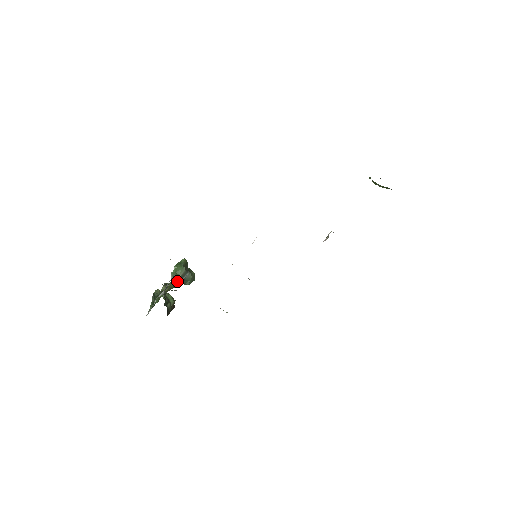
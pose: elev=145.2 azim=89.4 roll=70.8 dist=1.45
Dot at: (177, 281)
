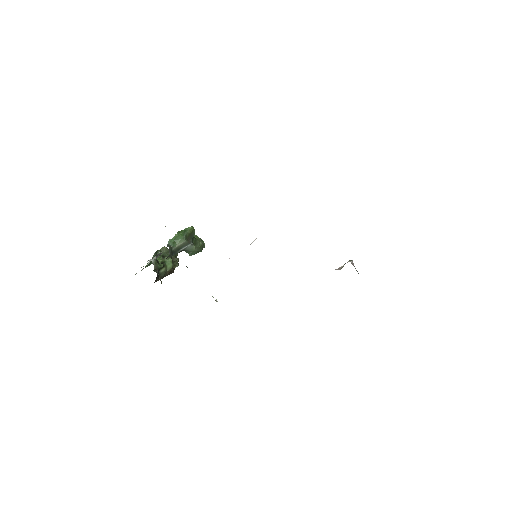
Dot at: (171, 251)
